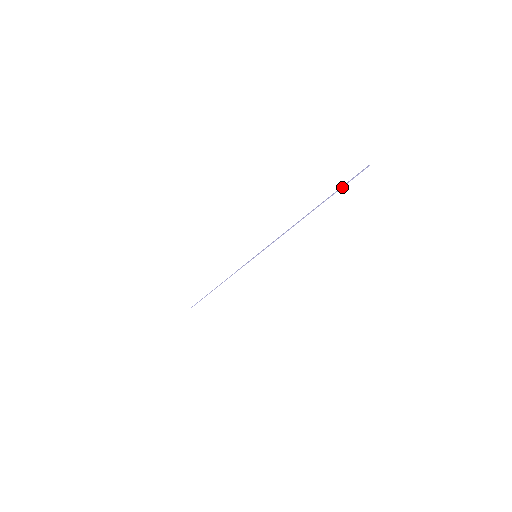
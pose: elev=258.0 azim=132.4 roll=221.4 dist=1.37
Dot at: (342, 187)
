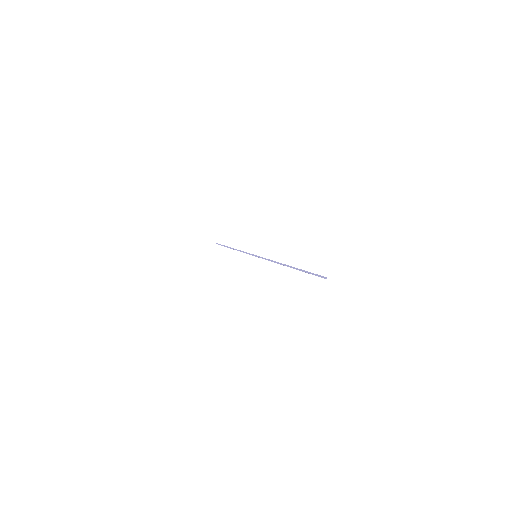
Dot at: occluded
